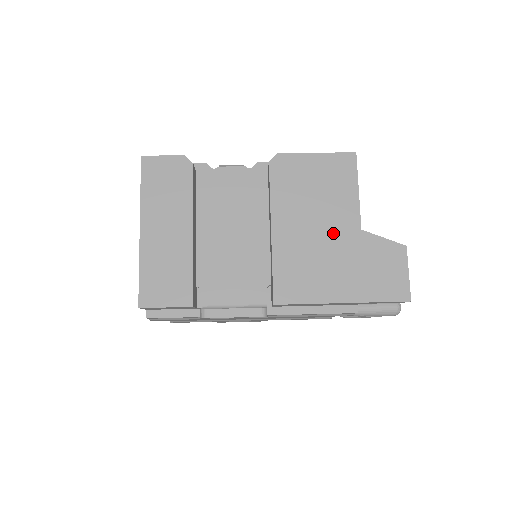
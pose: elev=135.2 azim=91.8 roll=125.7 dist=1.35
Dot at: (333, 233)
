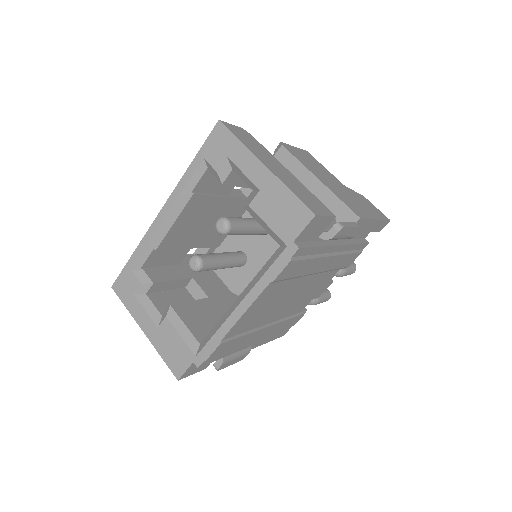
Dot at: (339, 185)
